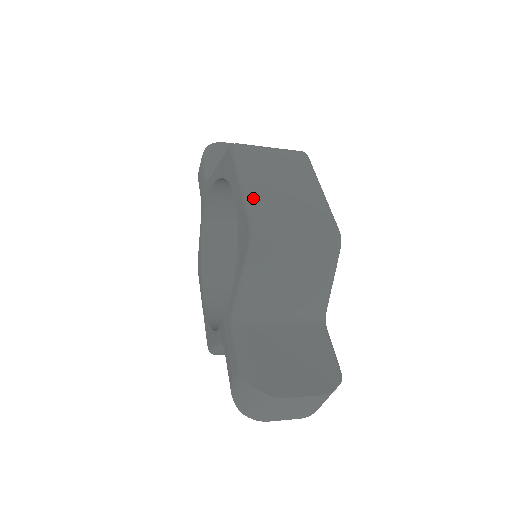
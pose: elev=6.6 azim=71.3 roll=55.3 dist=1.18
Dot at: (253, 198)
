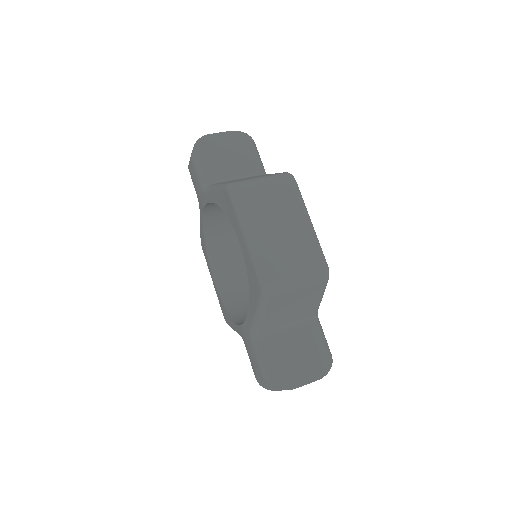
Dot at: (258, 255)
